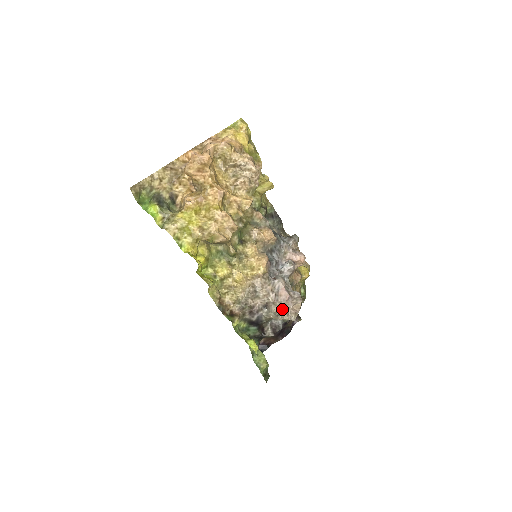
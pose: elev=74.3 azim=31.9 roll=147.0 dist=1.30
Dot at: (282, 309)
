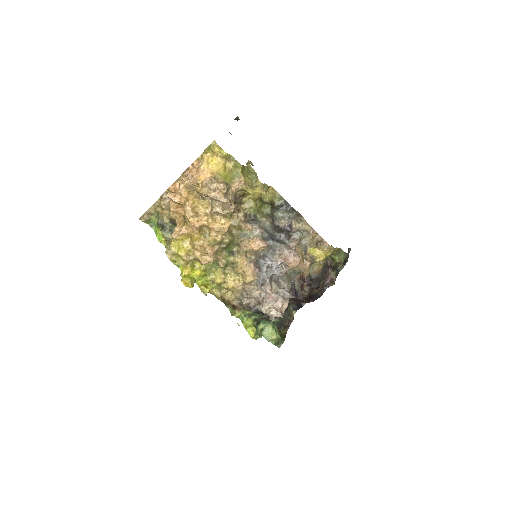
Dot at: (271, 309)
